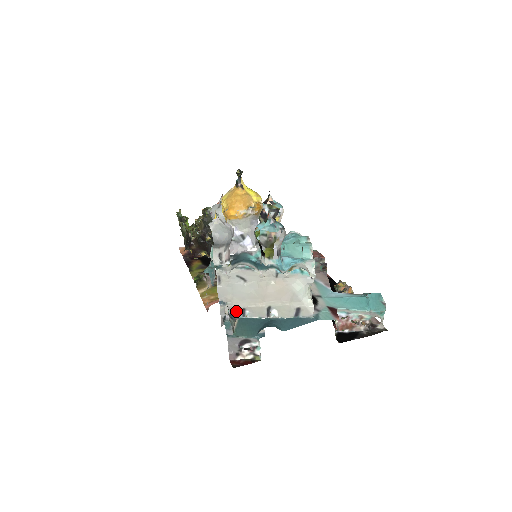
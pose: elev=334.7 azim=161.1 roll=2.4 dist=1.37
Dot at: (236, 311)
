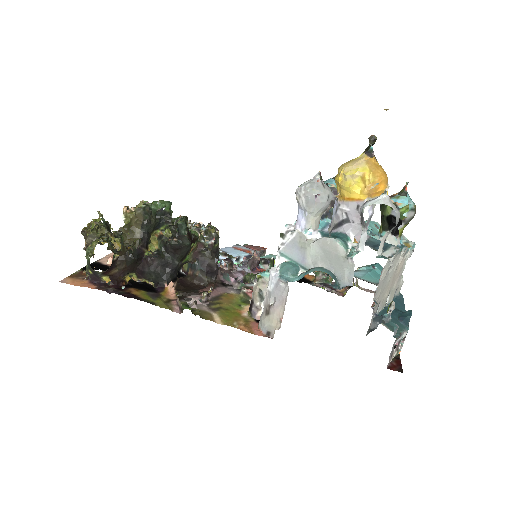
Dot at: (375, 309)
